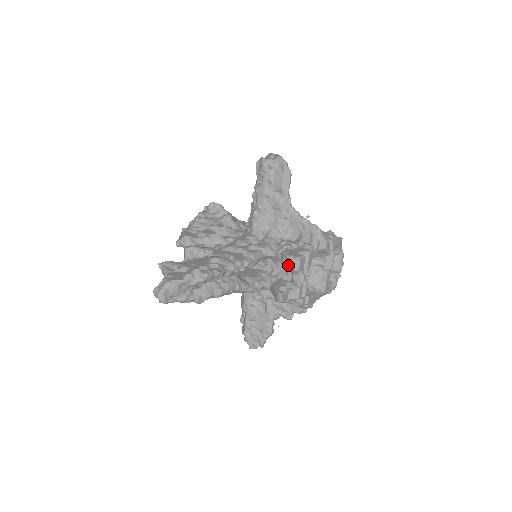
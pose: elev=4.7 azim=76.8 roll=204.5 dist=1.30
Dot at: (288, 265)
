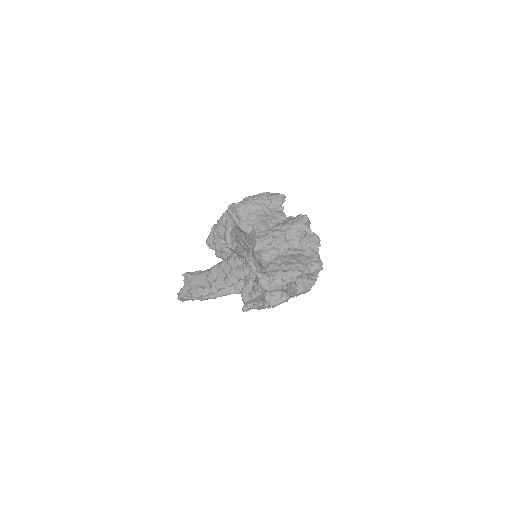
Dot at: occluded
